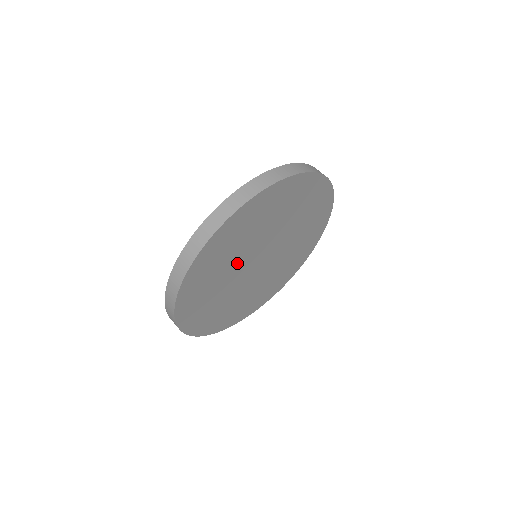
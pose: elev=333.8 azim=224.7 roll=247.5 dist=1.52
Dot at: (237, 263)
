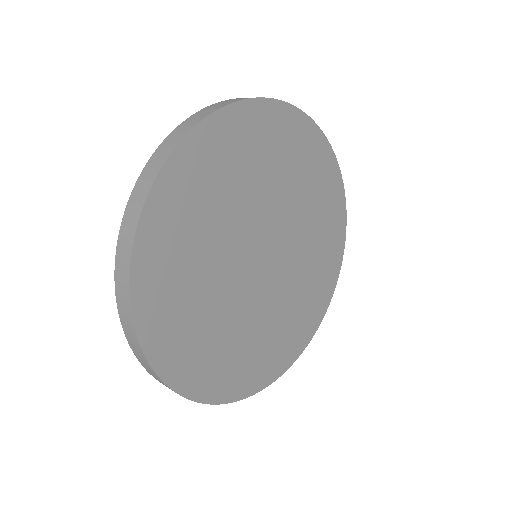
Dot at: (221, 273)
